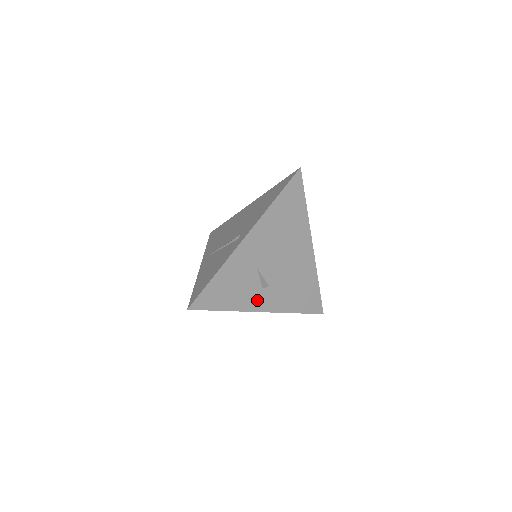
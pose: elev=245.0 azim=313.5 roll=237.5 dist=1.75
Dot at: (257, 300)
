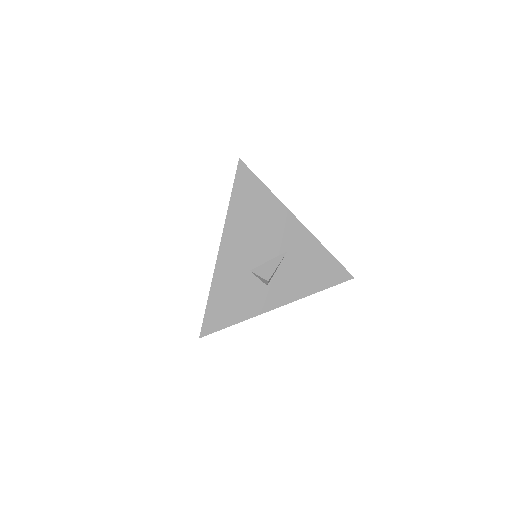
Dot at: (268, 298)
